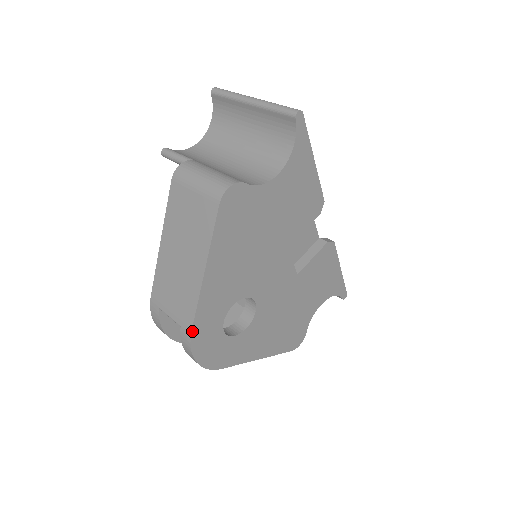
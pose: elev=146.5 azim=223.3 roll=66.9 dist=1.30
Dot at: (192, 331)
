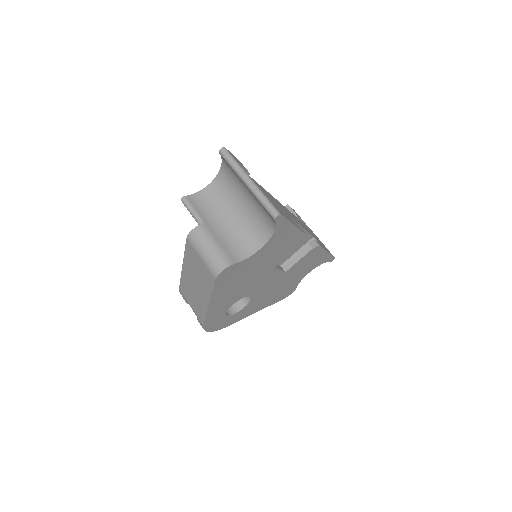
Dot at: (204, 324)
